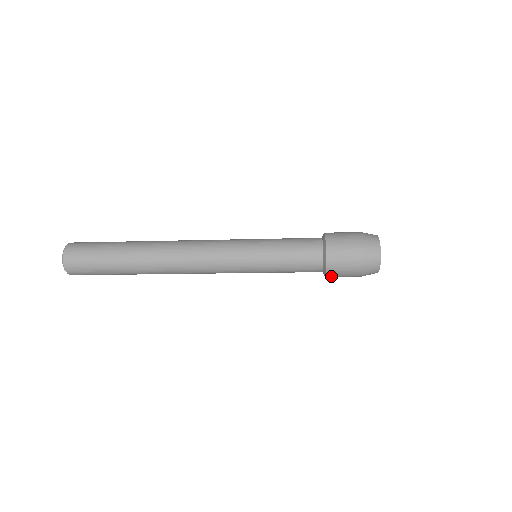
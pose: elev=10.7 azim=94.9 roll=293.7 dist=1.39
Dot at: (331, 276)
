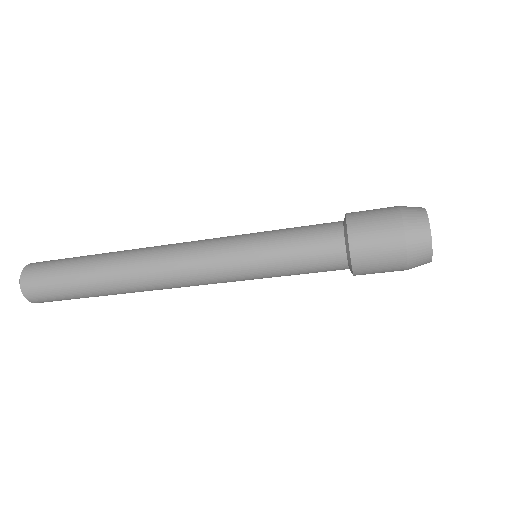
Dot at: (359, 259)
